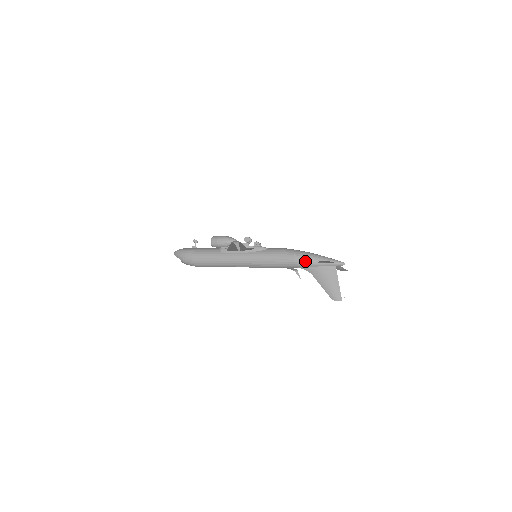
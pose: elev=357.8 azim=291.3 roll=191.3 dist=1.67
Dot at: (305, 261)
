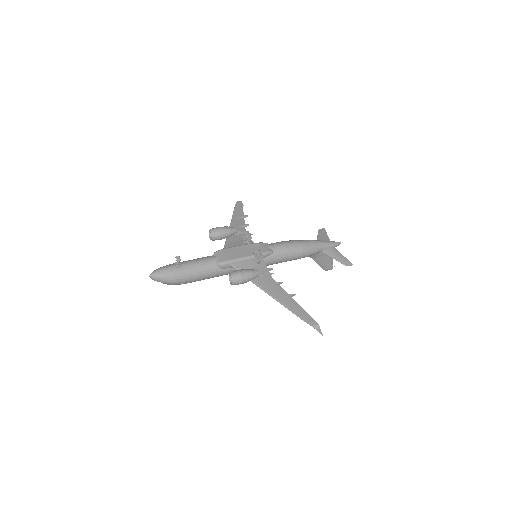
Dot at: (311, 255)
